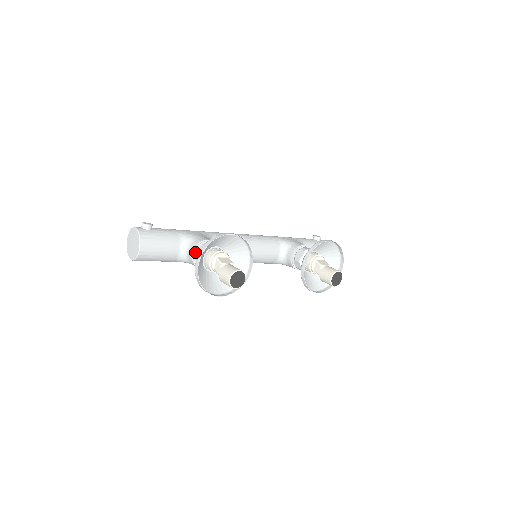
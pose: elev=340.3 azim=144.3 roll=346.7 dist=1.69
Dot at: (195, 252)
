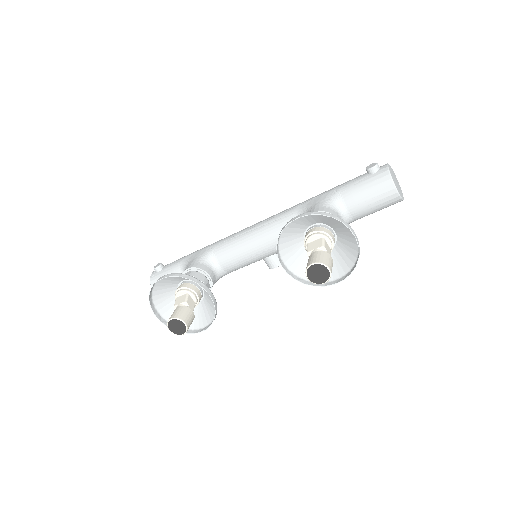
Dot at: occluded
